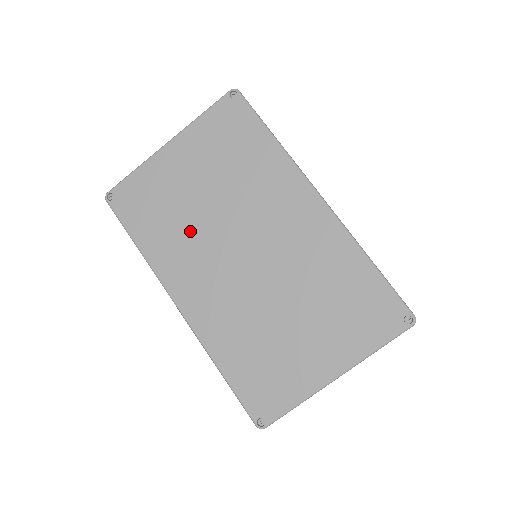
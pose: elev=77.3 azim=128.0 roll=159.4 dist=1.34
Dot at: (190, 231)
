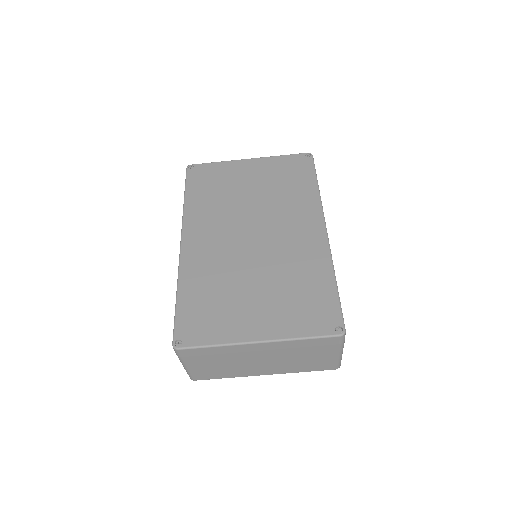
Dot at: (226, 206)
